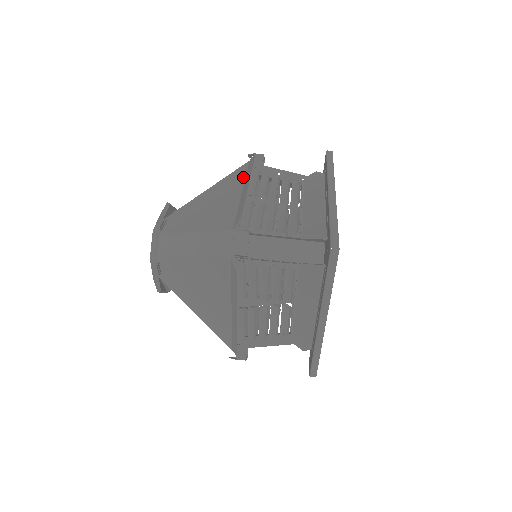
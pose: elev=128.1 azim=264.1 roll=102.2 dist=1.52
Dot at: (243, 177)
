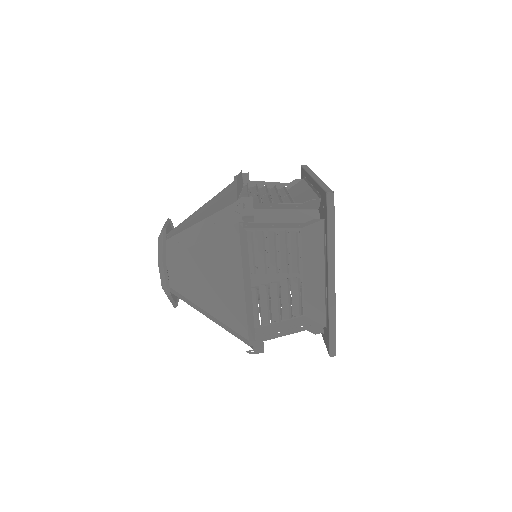
Dot at: (239, 257)
